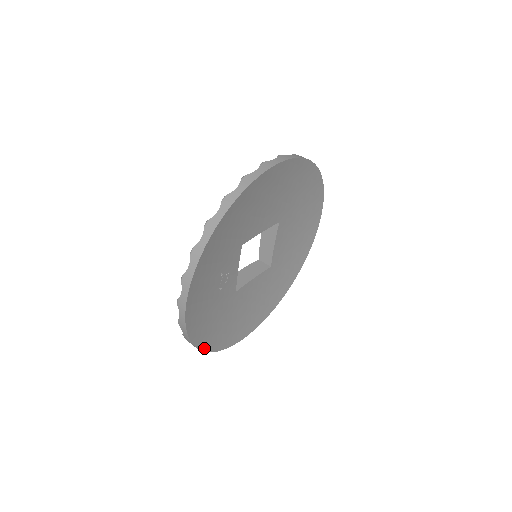
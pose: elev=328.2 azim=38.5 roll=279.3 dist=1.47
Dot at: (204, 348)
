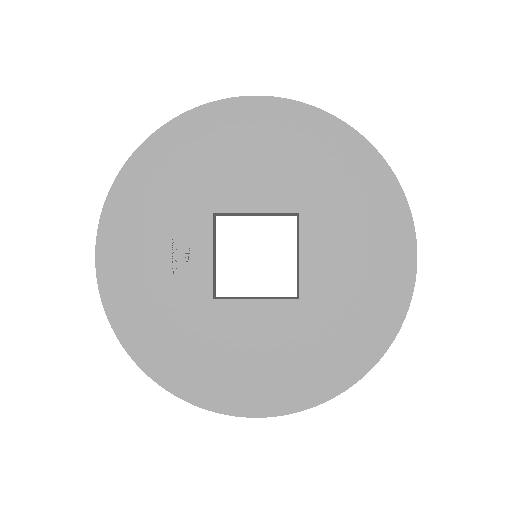
Dot at: (139, 359)
